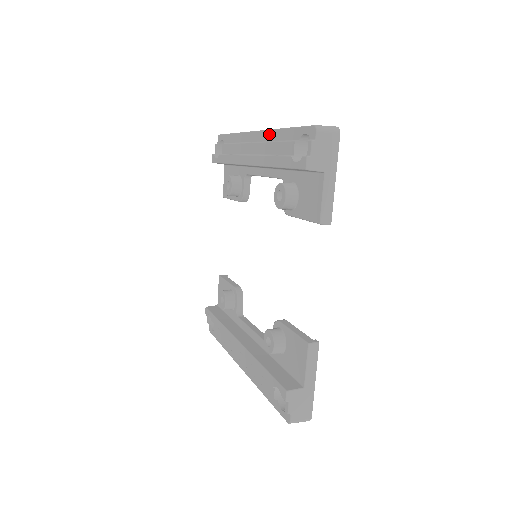
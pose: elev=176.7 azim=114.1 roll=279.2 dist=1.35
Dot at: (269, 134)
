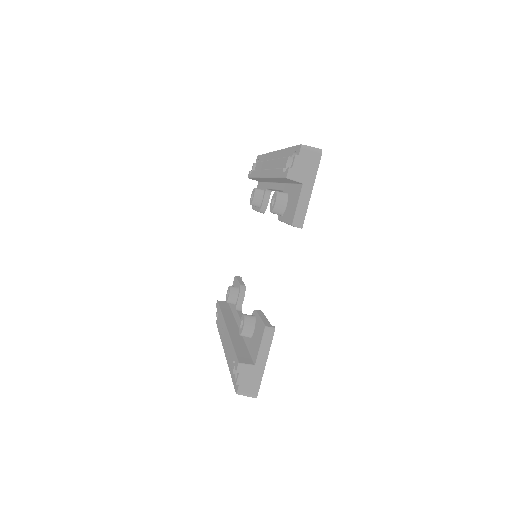
Dot at: (280, 153)
